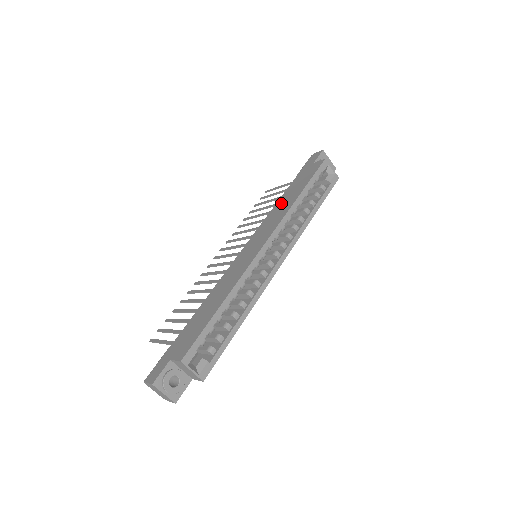
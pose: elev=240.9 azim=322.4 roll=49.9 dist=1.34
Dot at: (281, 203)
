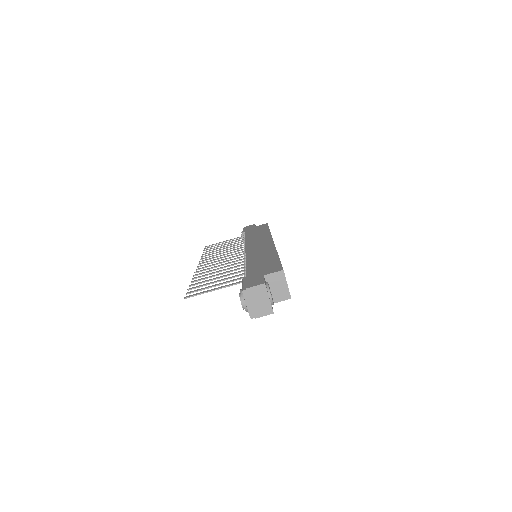
Dot at: (253, 235)
